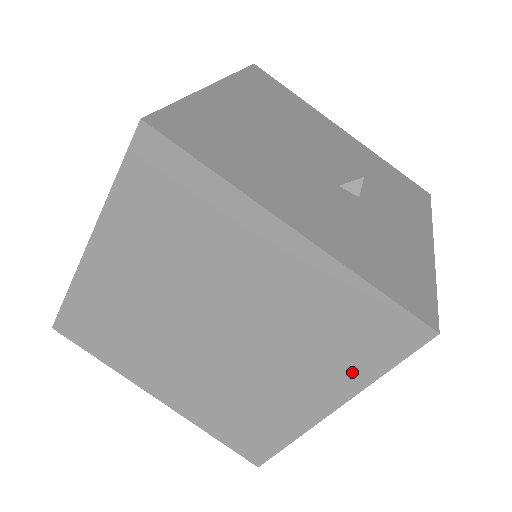
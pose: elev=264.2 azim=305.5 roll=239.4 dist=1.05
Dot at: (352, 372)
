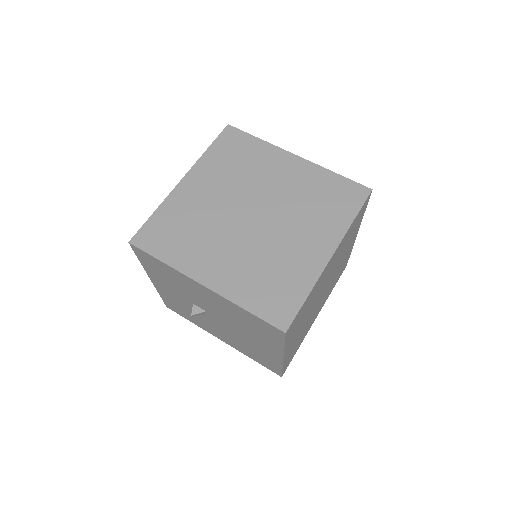
Dot at: (338, 222)
